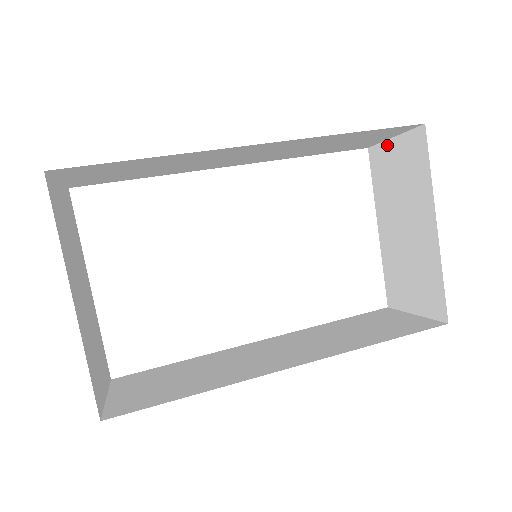
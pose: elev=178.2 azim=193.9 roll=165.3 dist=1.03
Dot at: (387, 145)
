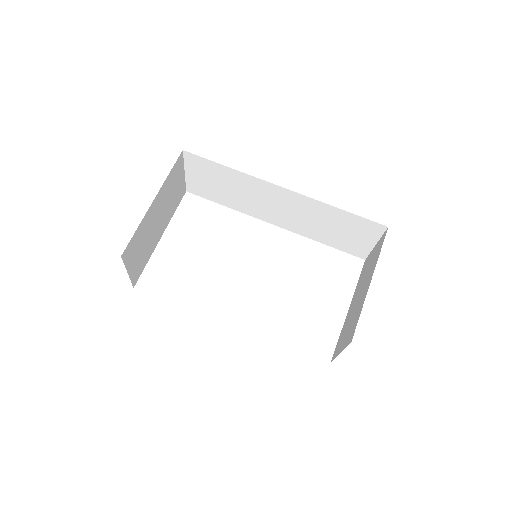
Dot at: (372, 251)
